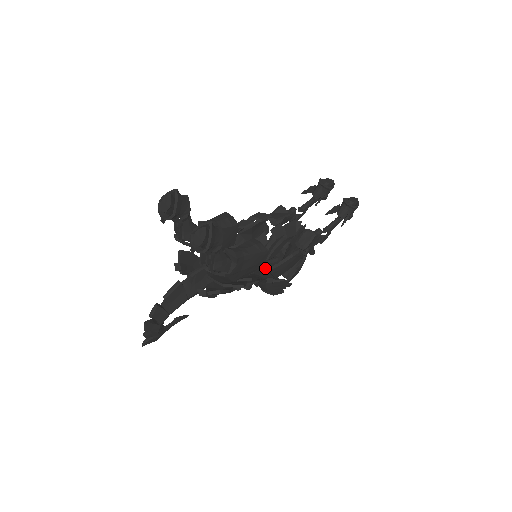
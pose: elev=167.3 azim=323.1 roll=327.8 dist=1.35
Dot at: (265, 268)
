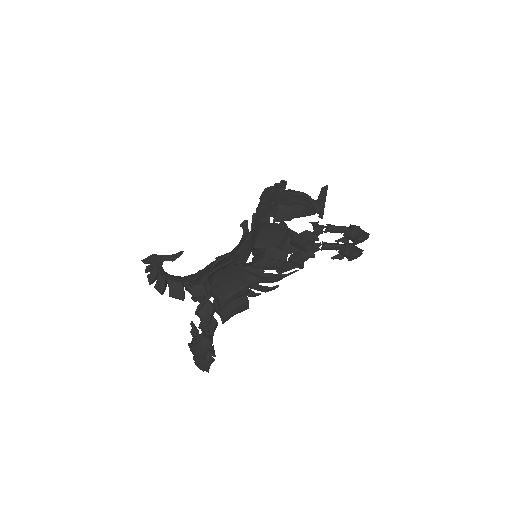
Dot at: occluded
